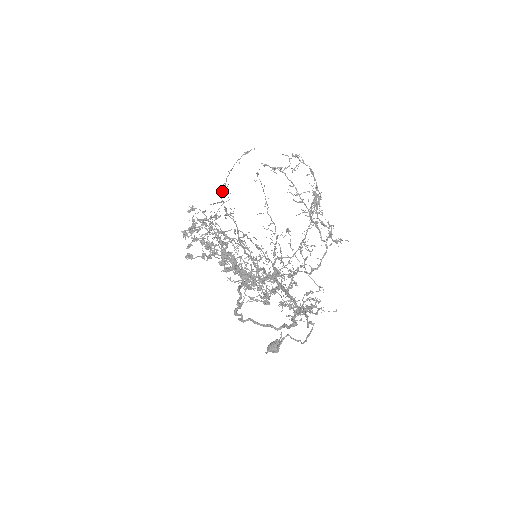
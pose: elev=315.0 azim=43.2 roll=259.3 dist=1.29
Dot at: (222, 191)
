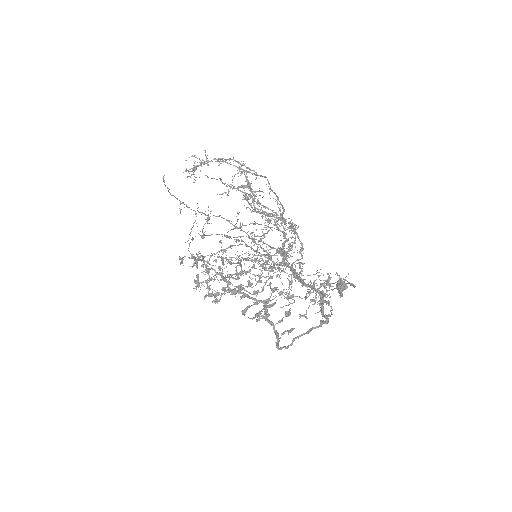
Dot at: occluded
